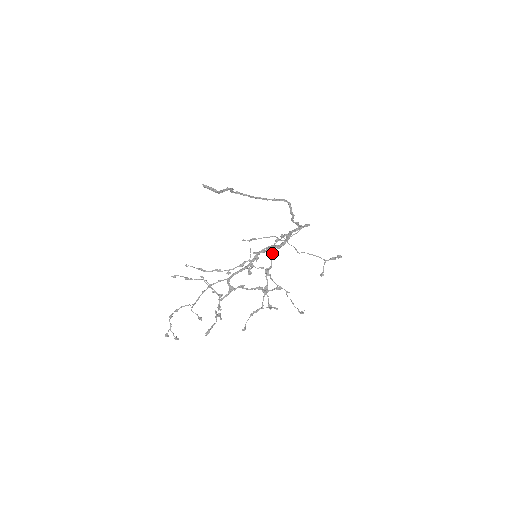
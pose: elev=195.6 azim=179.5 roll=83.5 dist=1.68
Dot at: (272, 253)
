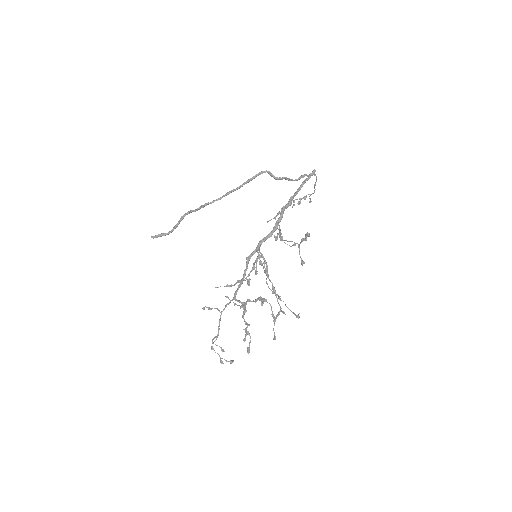
Dot at: occluded
